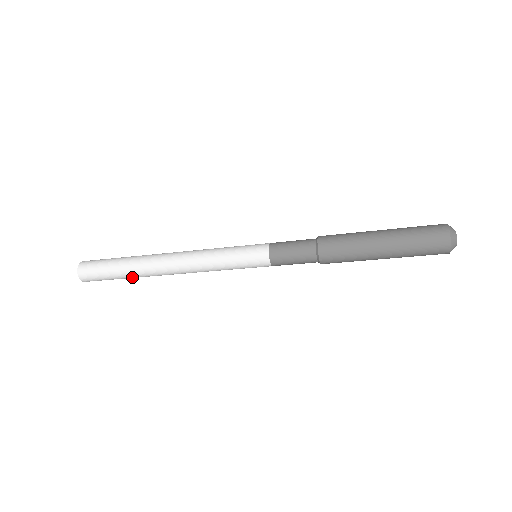
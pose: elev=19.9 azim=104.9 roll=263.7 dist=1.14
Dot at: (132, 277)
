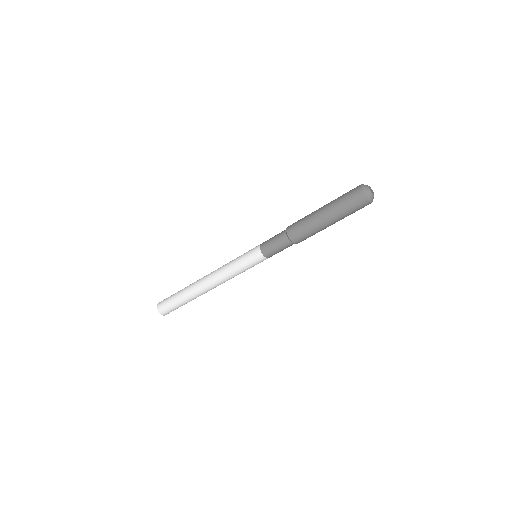
Dot at: occluded
